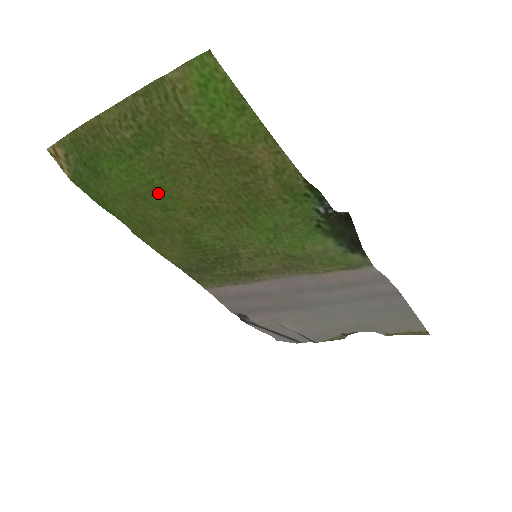
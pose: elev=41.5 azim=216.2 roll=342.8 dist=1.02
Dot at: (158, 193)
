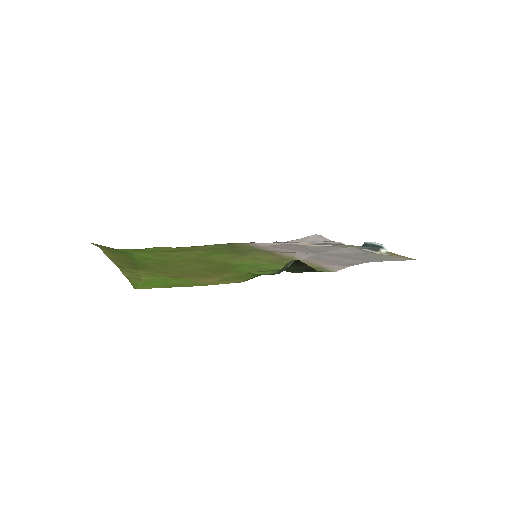
Dot at: (168, 259)
